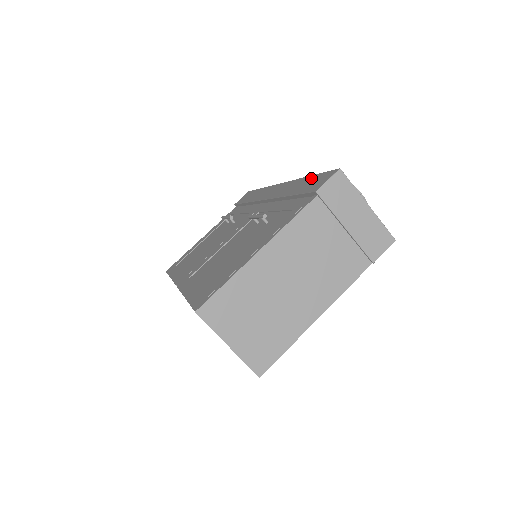
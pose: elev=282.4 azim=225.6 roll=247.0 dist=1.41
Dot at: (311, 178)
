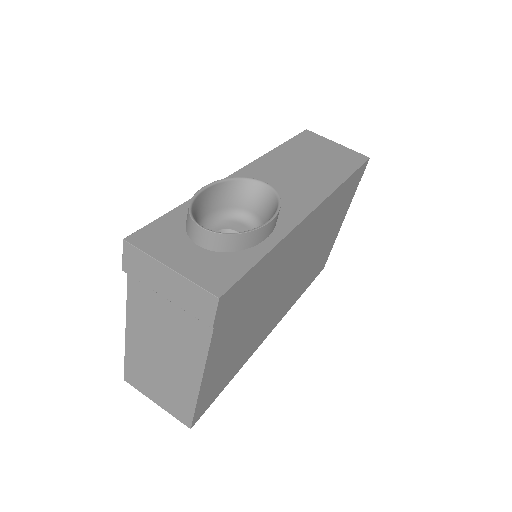
Dot at: occluded
